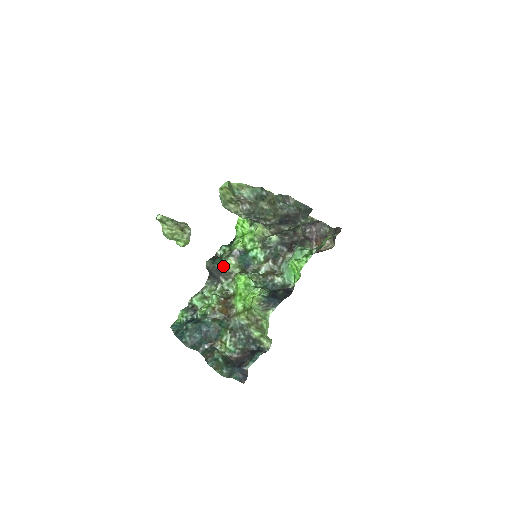
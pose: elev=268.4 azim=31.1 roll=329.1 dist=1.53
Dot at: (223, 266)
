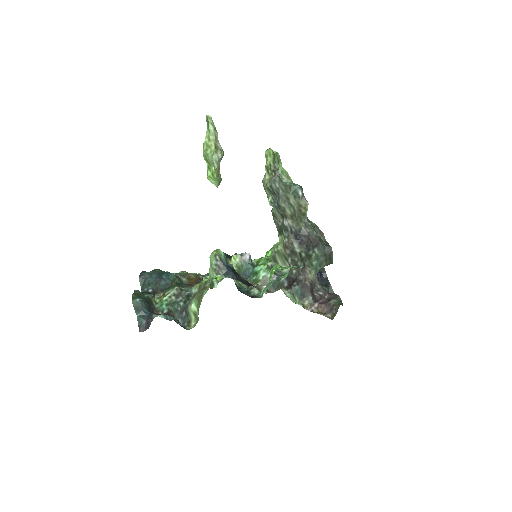
Dot at: (228, 260)
